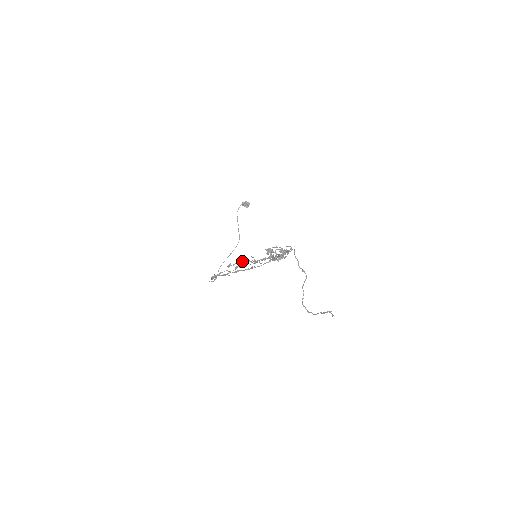
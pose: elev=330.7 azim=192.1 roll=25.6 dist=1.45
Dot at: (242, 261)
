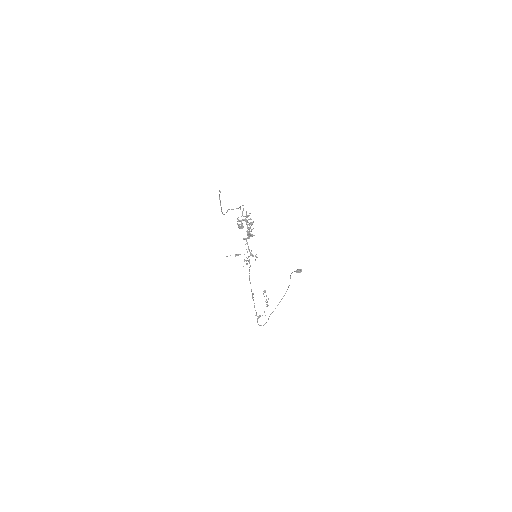
Dot at: (244, 260)
